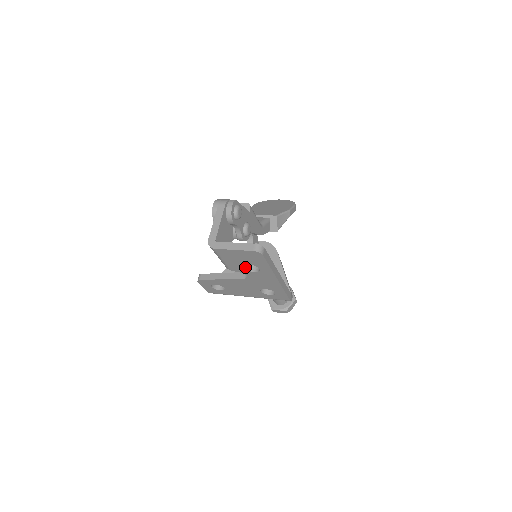
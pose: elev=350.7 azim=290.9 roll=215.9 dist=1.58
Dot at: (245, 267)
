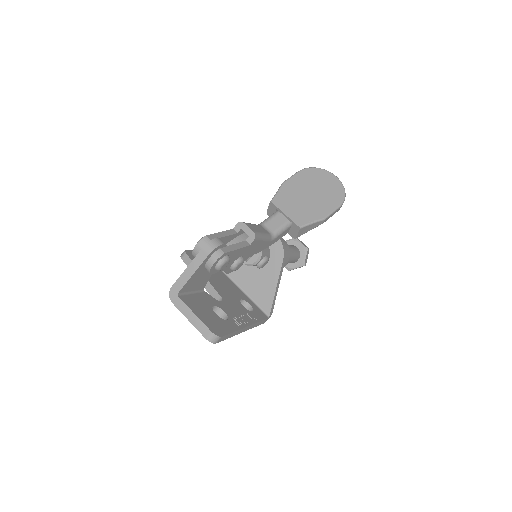
Dot at: occluded
